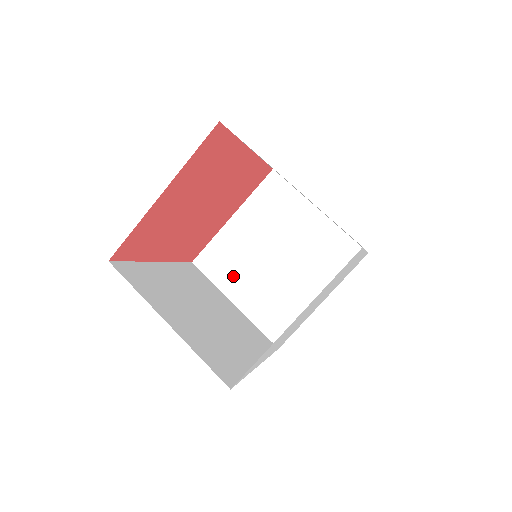
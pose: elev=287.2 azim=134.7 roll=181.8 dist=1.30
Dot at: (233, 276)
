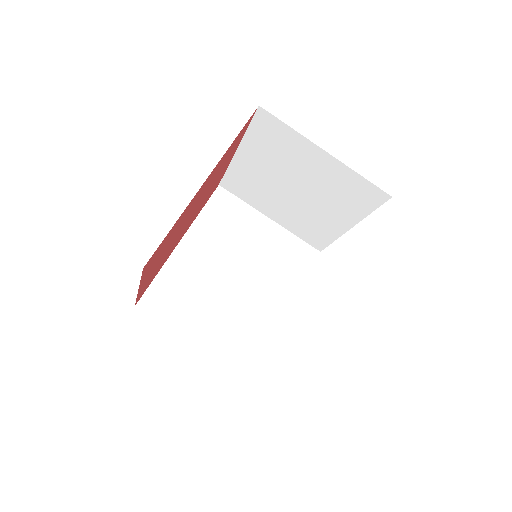
Dot at: (260, 199)
